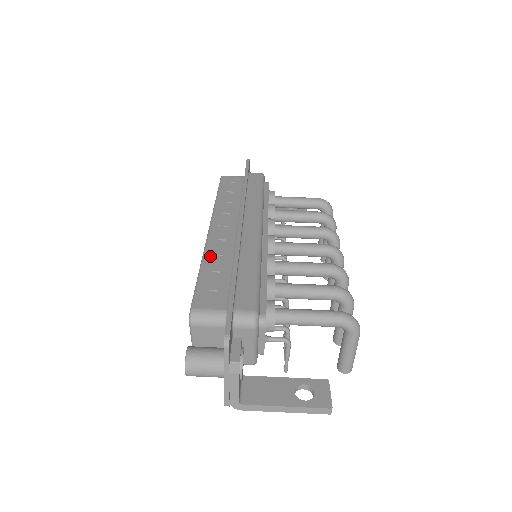
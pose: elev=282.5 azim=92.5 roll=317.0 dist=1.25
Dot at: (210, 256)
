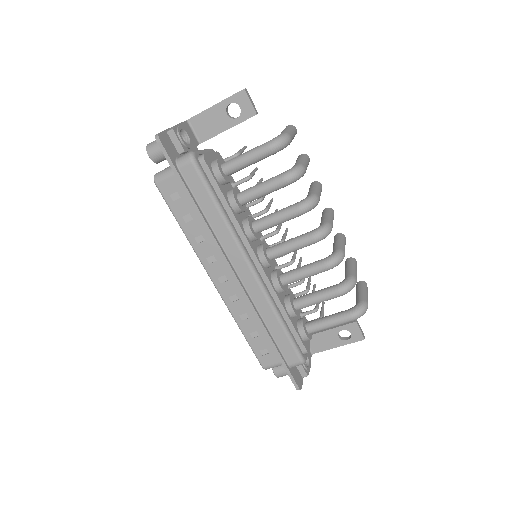
Dot at: (239, 319)
